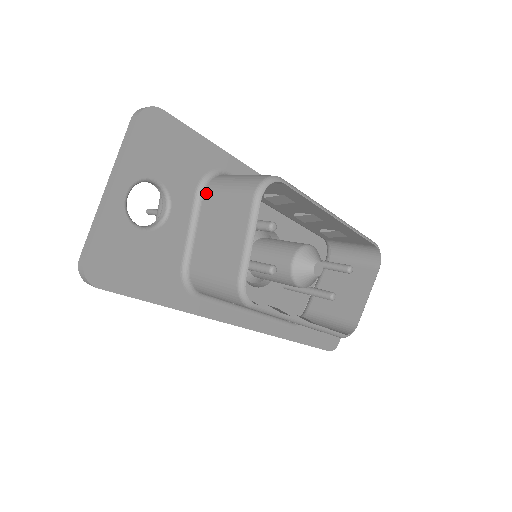
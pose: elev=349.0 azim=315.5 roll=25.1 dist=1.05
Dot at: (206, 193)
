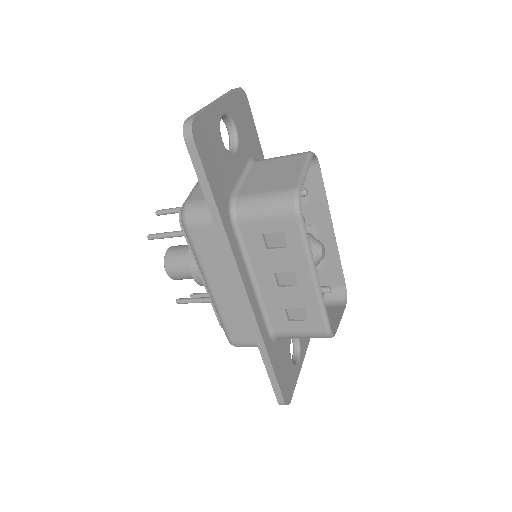
Dot at: (257, 162)
